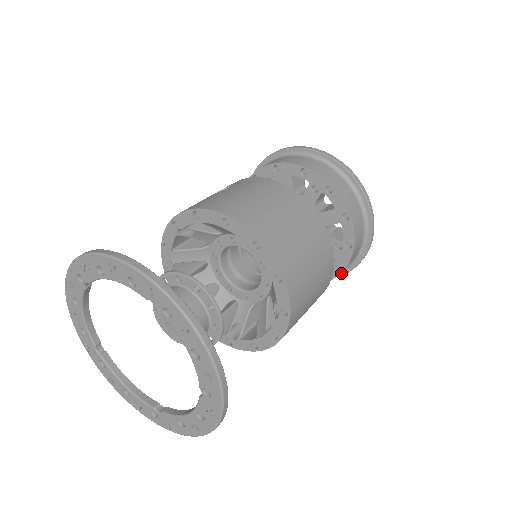
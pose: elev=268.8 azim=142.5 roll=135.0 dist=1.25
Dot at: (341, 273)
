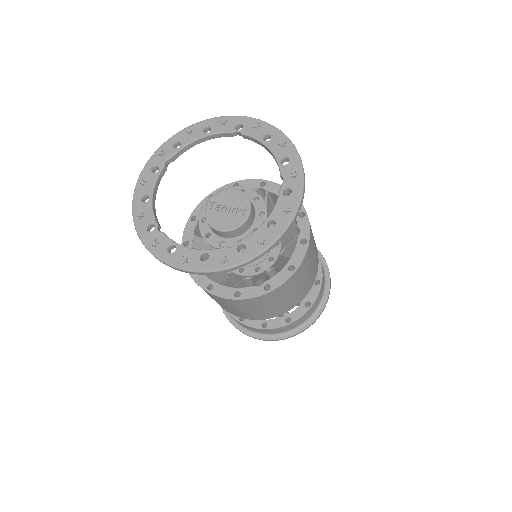
Dot at: (251, 334)
